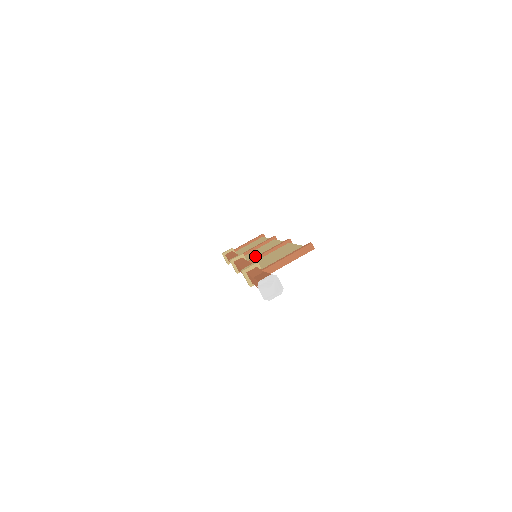
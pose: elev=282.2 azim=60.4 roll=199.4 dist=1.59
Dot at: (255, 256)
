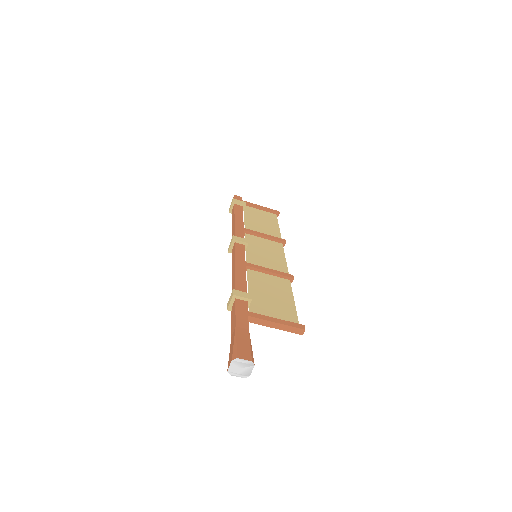
Dot at: (255, 256)
